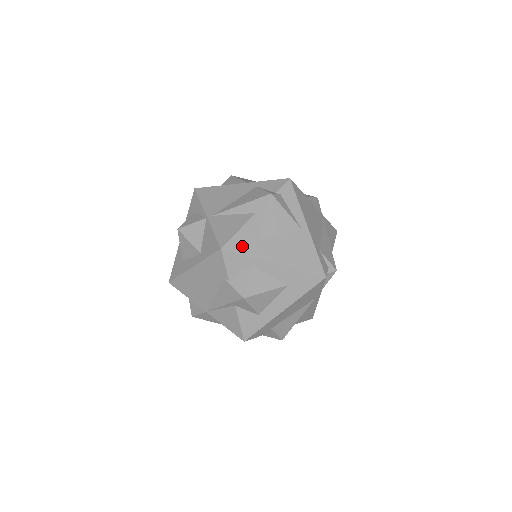
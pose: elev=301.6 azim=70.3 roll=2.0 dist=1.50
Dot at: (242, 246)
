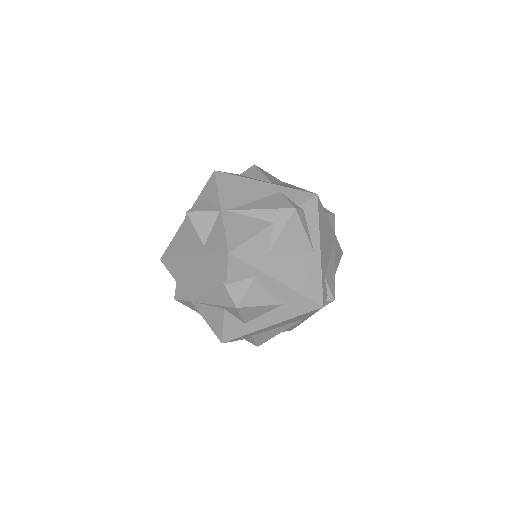
Dot at: (251, 255)
